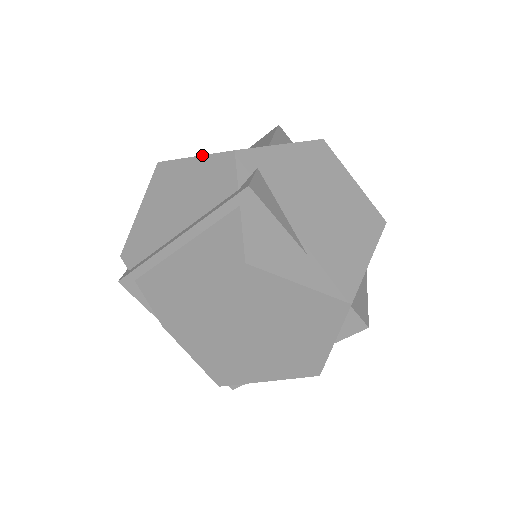
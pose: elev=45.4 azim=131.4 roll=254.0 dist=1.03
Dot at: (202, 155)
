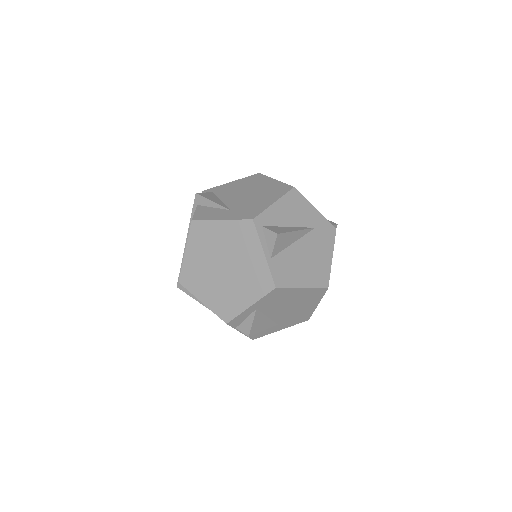
Dot at: occluded
